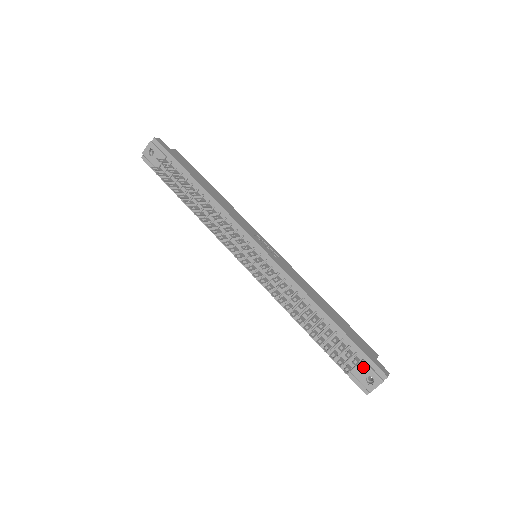
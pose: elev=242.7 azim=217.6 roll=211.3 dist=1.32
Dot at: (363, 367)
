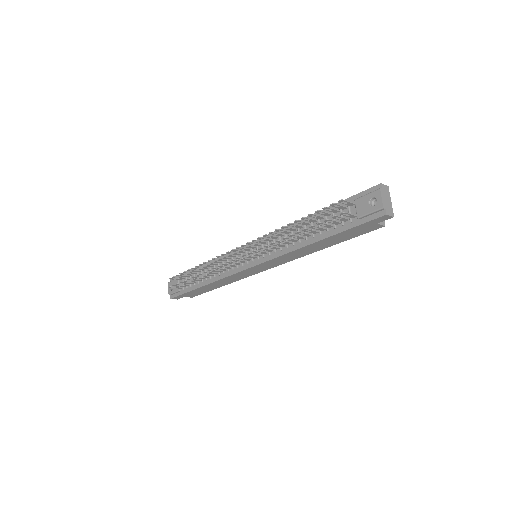
Dot at: (359, 202)
